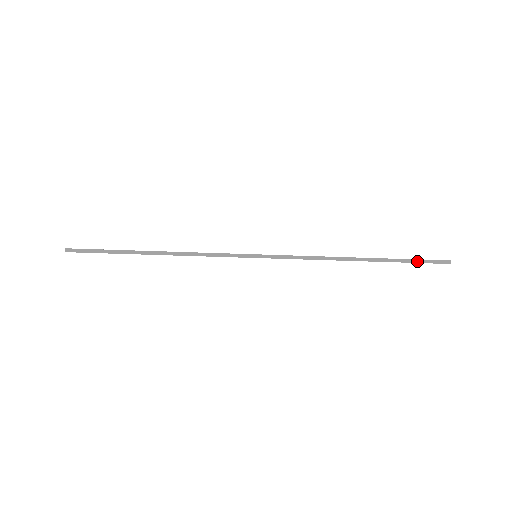
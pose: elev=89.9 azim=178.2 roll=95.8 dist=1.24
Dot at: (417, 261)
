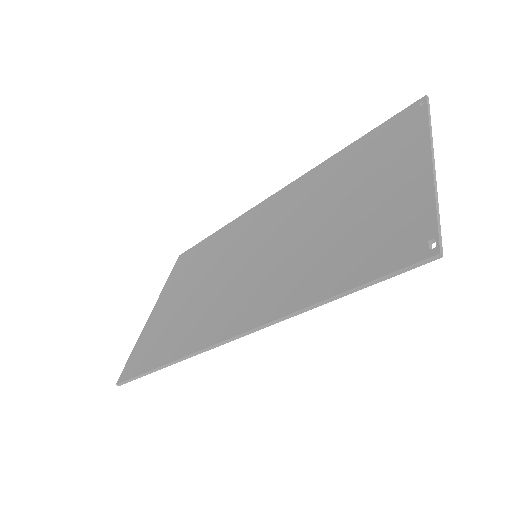
Dot at: (387, 277)
